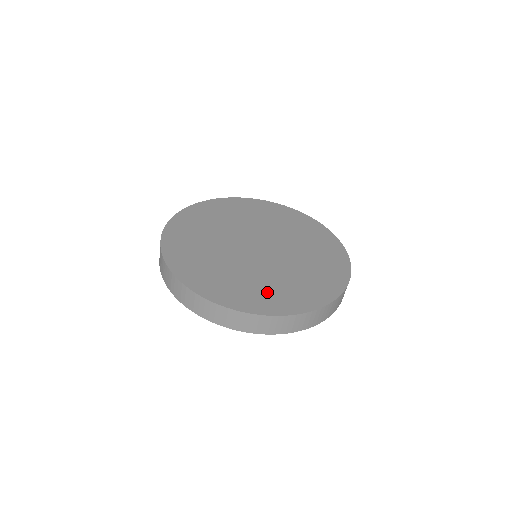
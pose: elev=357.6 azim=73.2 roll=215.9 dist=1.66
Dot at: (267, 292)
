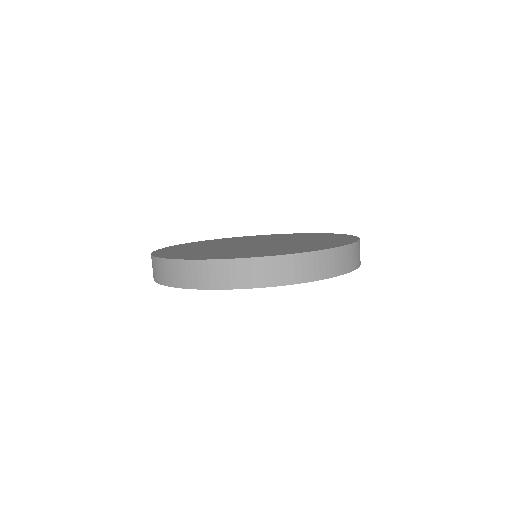
Dot at: (322, 242)
